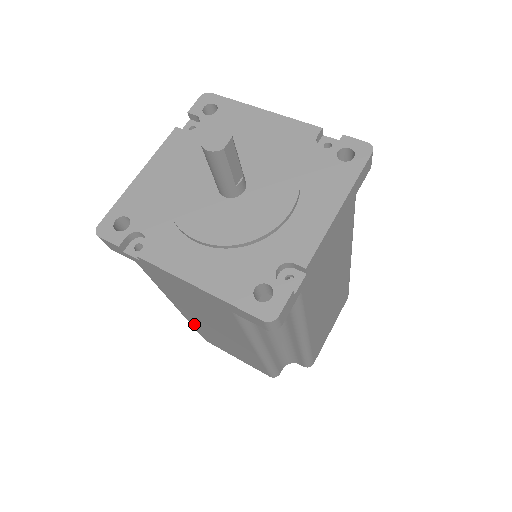
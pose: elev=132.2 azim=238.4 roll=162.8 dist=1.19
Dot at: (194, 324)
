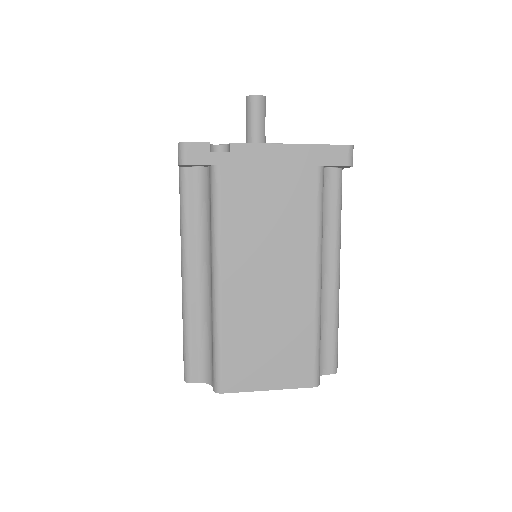
Dot at: (229, 319)
